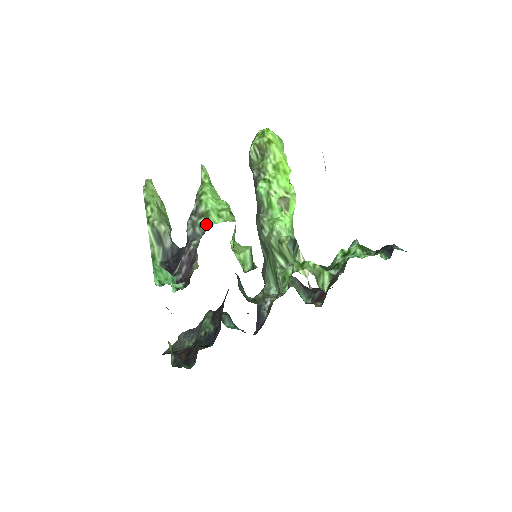
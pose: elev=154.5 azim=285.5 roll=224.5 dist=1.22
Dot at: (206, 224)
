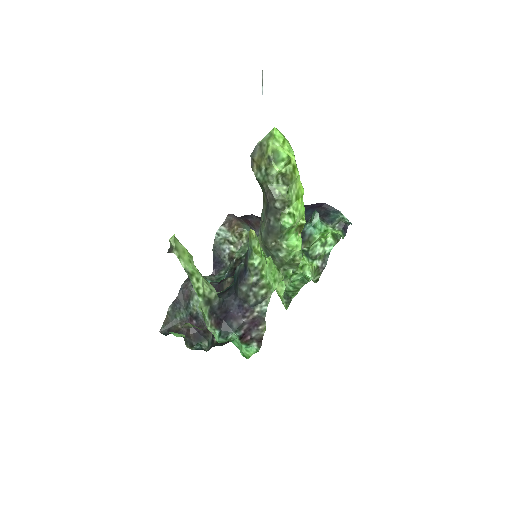
Dot at: (268, 294)
